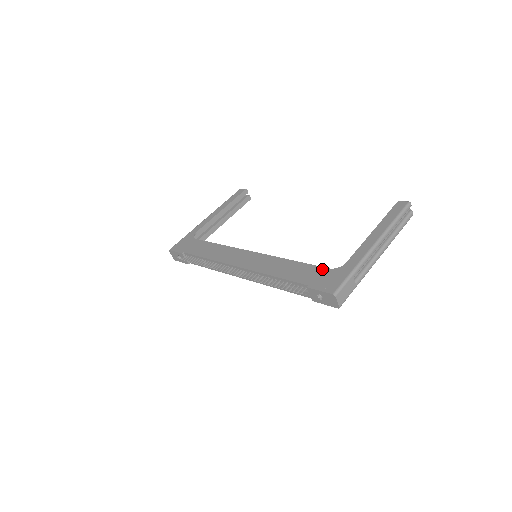
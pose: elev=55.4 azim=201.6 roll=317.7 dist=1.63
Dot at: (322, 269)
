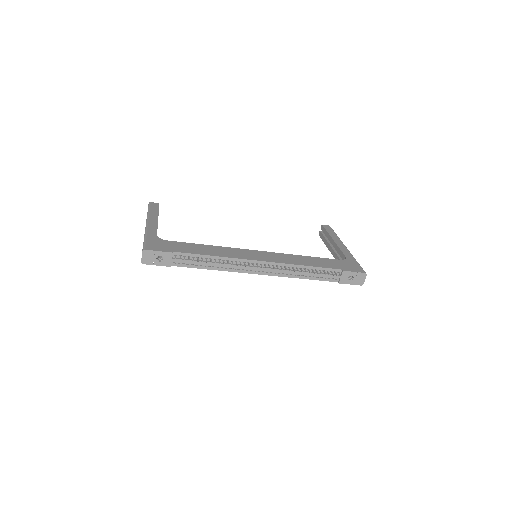
Dot at: (336, 260)
